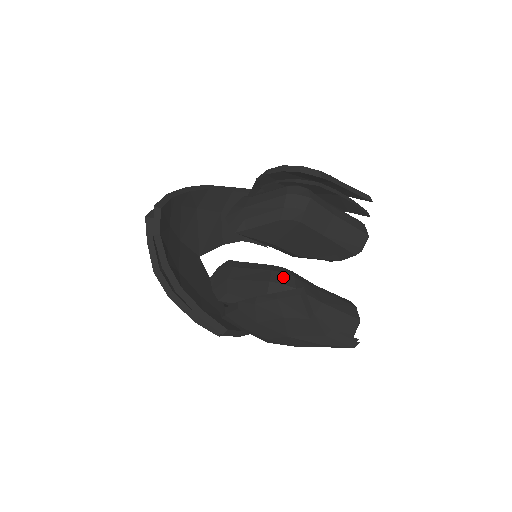
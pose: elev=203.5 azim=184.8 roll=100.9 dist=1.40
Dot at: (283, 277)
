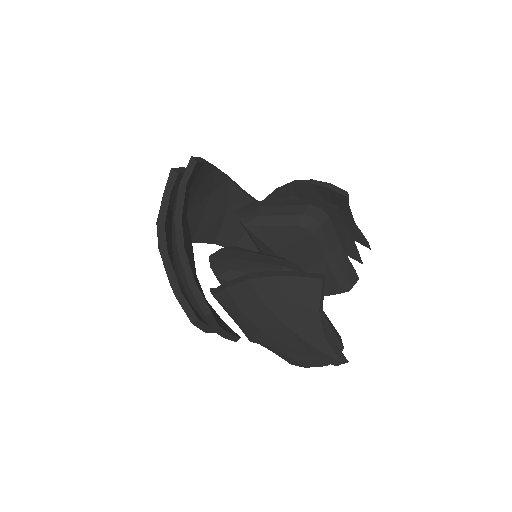
Dot at: (297, 268)
